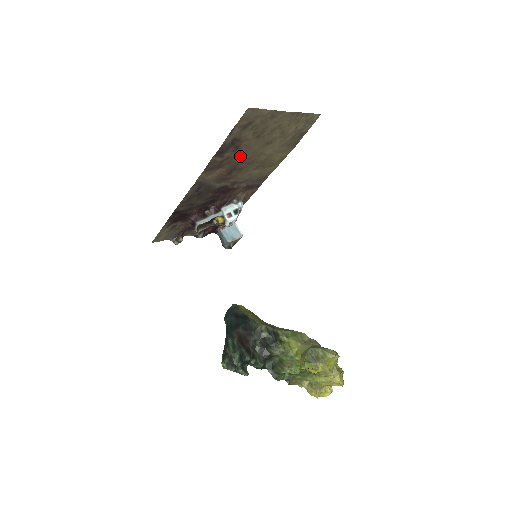
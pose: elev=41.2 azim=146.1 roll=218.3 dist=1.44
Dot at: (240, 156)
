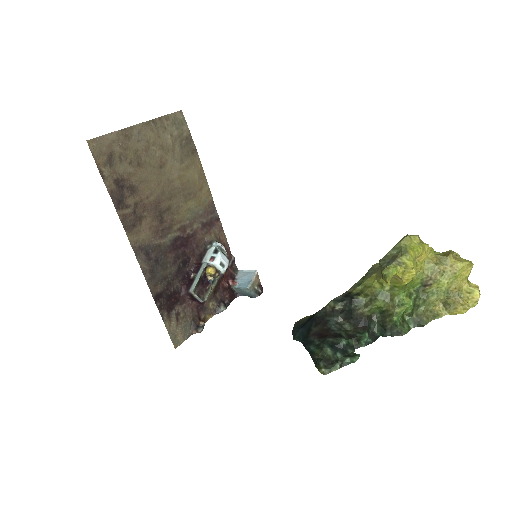
Dot at: (148, 196)
